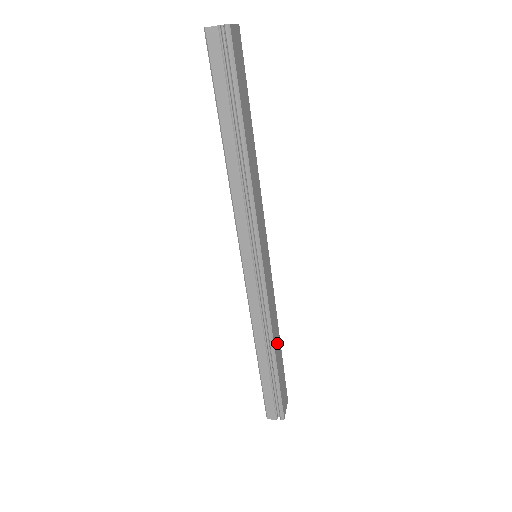
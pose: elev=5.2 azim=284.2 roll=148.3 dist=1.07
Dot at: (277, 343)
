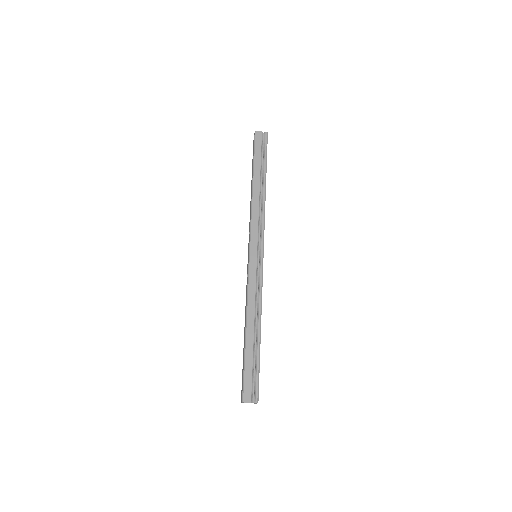
Dot at: occluded
